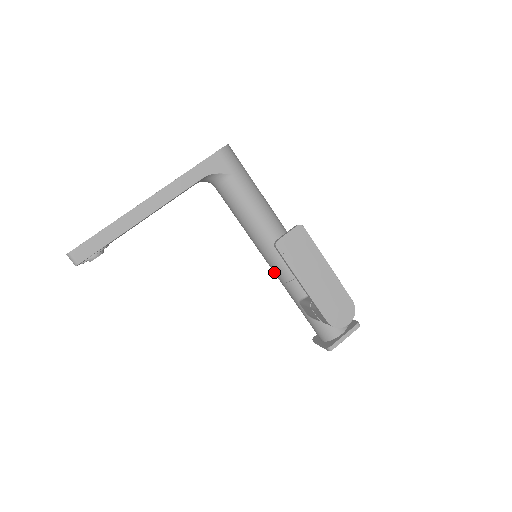
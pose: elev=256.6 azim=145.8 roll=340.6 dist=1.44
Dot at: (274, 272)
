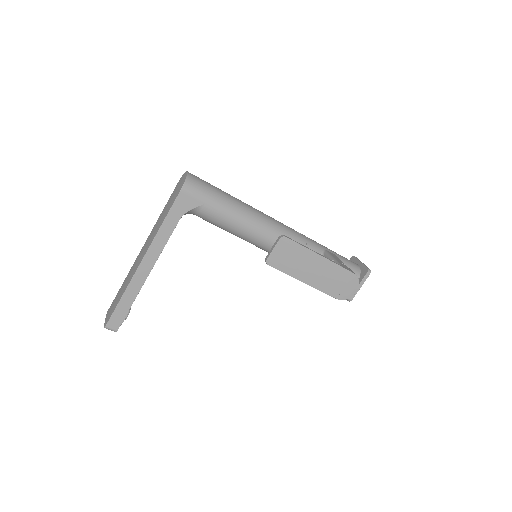
Dot at: occluded
